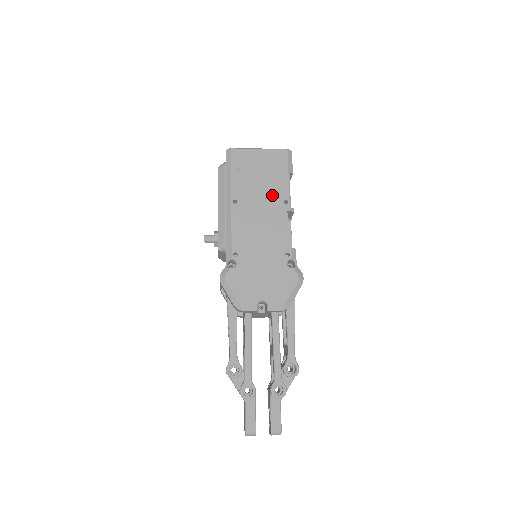
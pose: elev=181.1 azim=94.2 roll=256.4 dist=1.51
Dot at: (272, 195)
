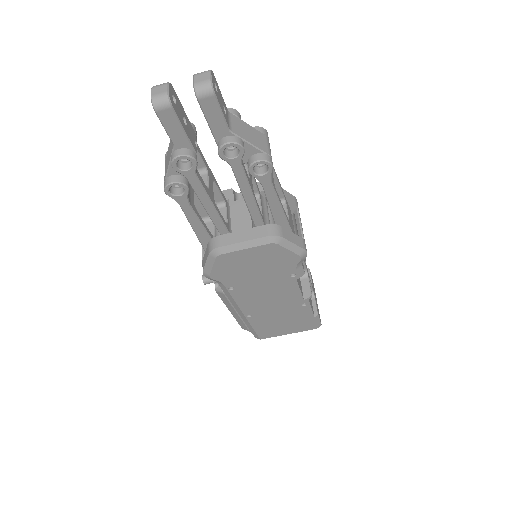
Dot at: occluded
